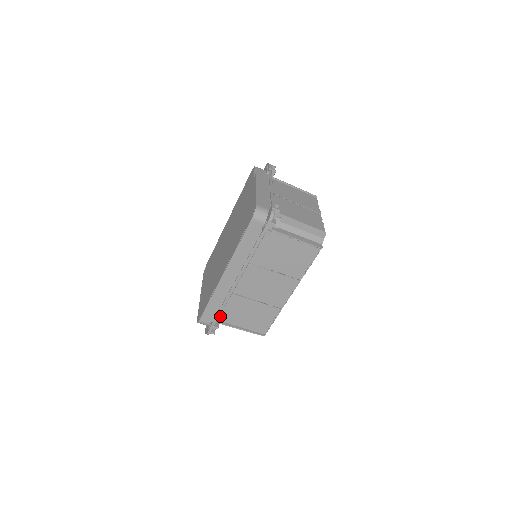
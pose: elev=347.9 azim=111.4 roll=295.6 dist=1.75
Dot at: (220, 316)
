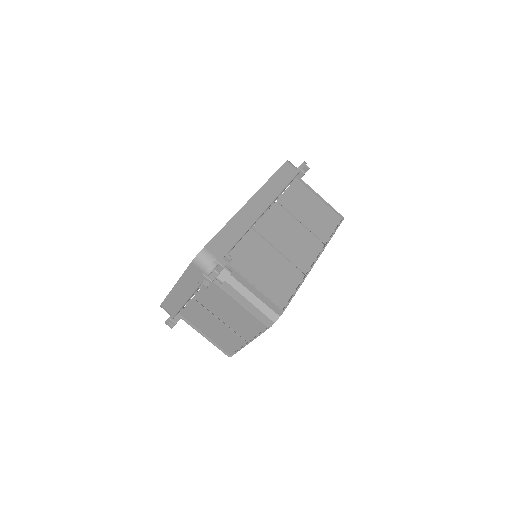
Dot at: (231, 255)
